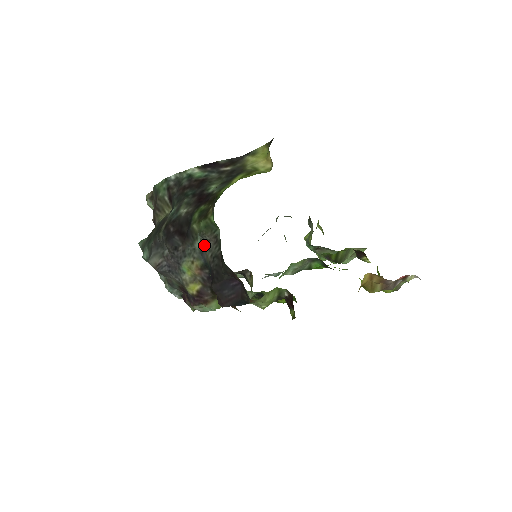
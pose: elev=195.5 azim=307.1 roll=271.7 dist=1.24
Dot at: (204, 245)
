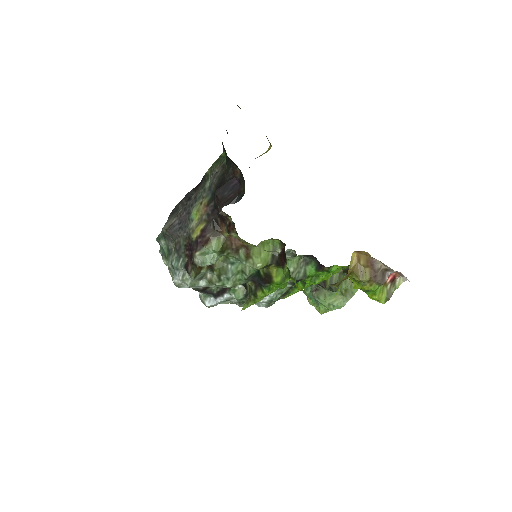
Dot at: (213, 179)
